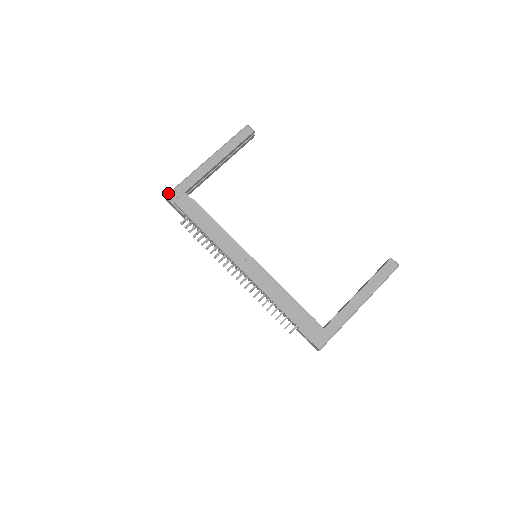
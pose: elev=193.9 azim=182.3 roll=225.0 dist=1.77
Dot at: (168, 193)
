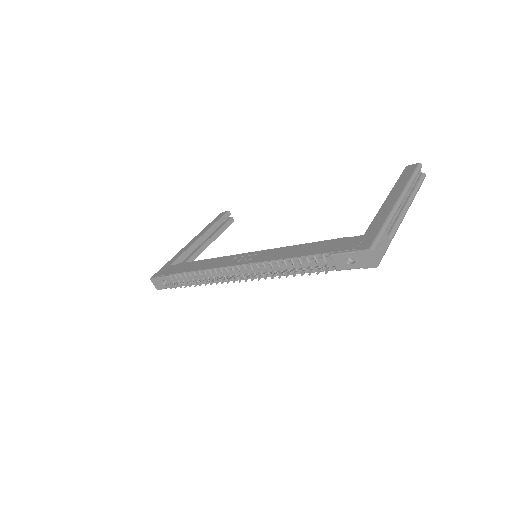
Dot at: (153, 276)
